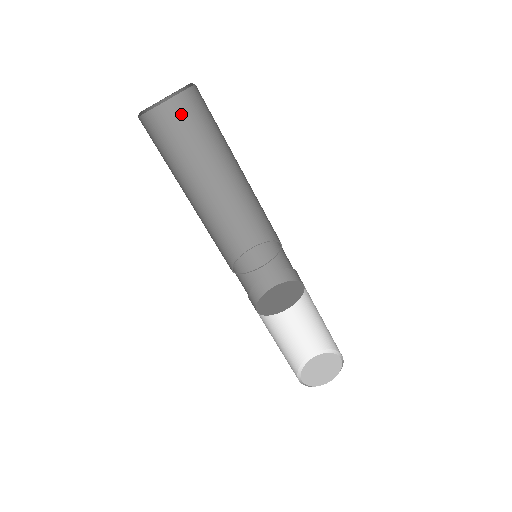
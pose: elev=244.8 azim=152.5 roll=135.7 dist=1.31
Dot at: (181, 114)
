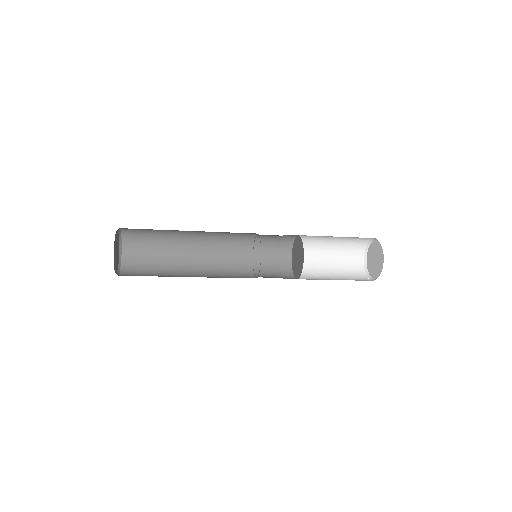
Dot at: (135, 235)
